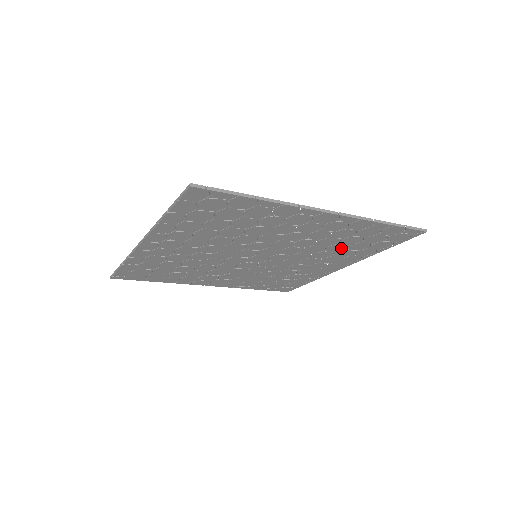
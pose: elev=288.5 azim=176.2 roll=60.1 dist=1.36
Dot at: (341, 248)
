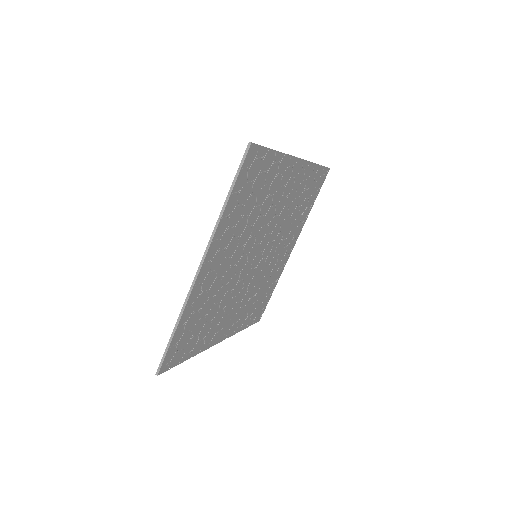
Dot at: (296, 214)
